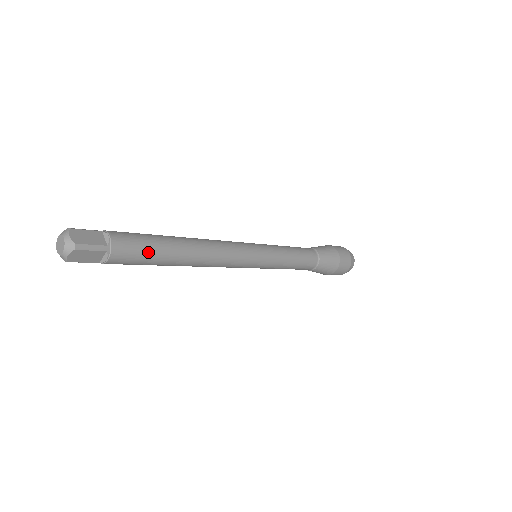
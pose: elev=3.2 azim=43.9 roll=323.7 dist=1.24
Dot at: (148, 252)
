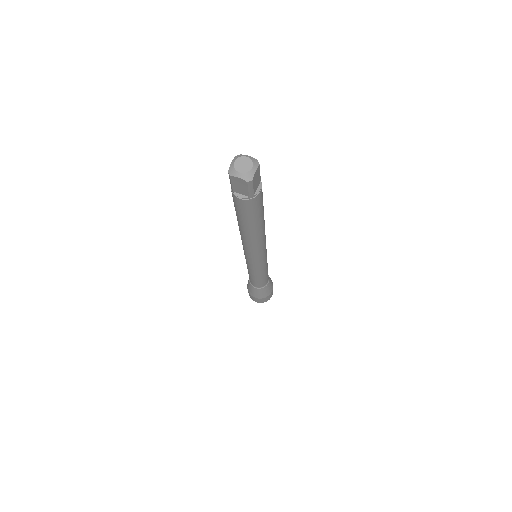
Dot at: occluded
